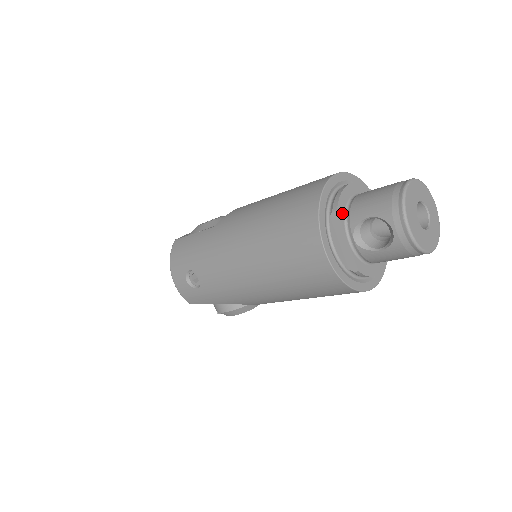
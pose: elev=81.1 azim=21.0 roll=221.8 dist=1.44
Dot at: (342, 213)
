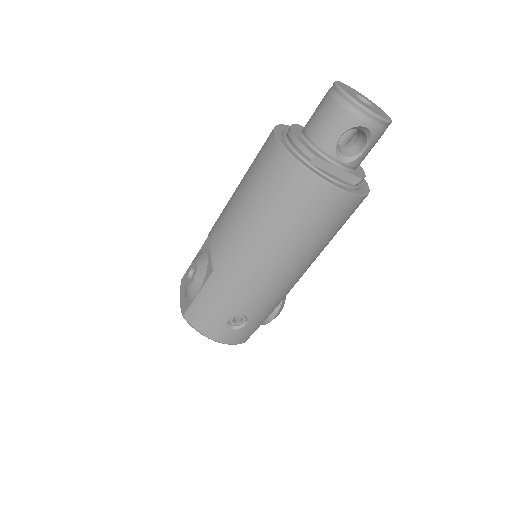
Dot at: (316, 154)
